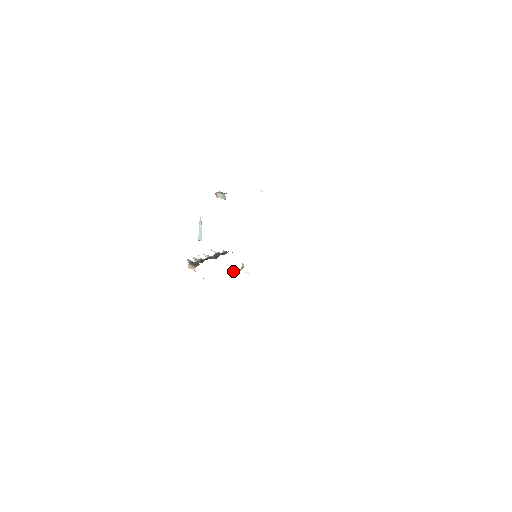
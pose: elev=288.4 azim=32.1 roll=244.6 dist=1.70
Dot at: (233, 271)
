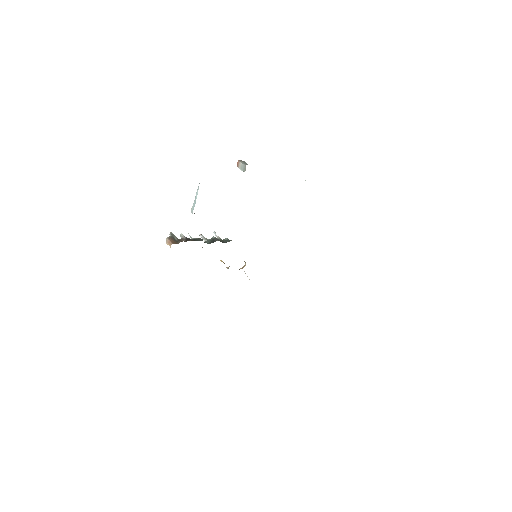
Dot at: (228, 267)
